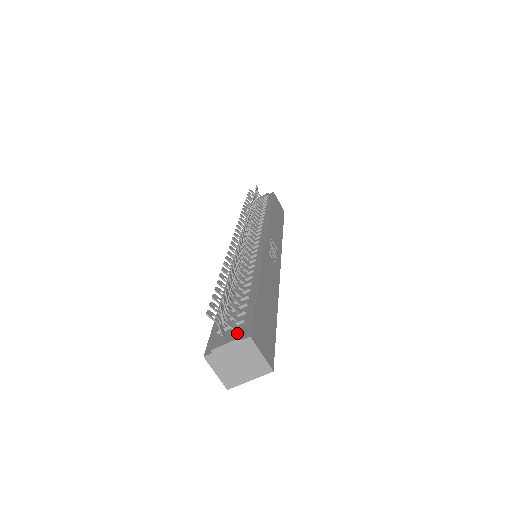
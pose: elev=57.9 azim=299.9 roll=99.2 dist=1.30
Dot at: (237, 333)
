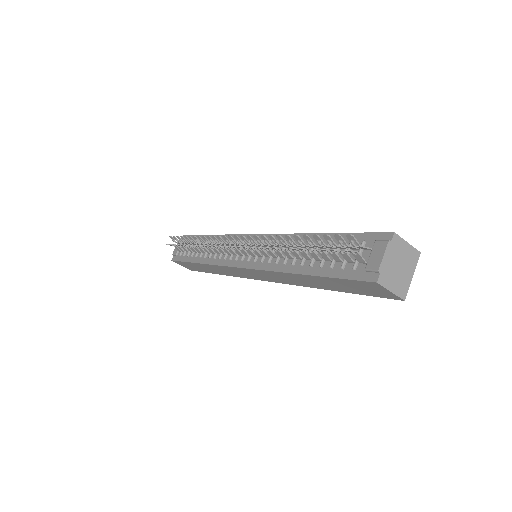
Dot at: (379, 243)
